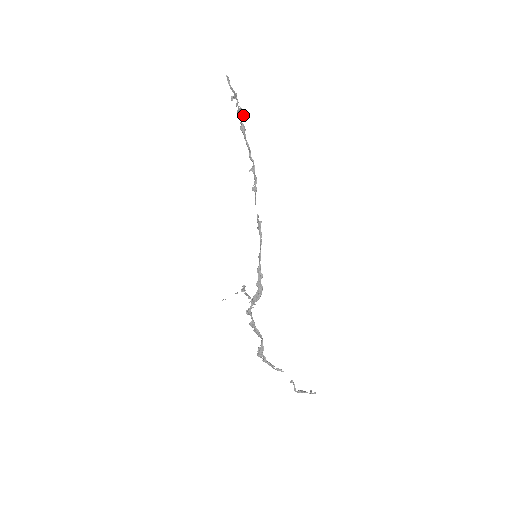
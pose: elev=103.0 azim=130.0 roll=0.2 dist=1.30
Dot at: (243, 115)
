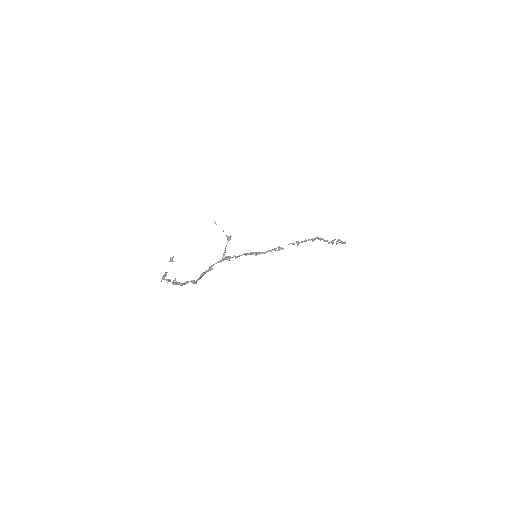
Dot at: (333, 241)
